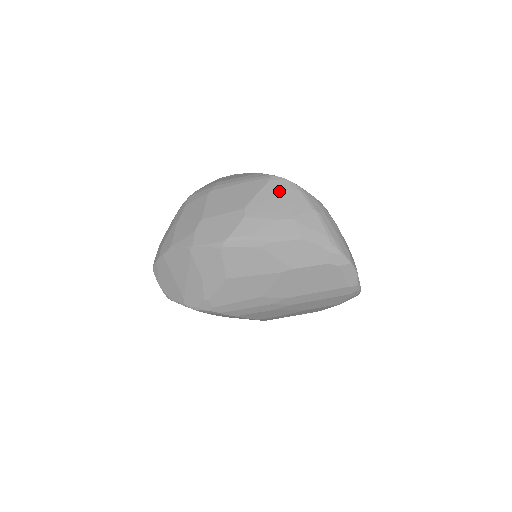
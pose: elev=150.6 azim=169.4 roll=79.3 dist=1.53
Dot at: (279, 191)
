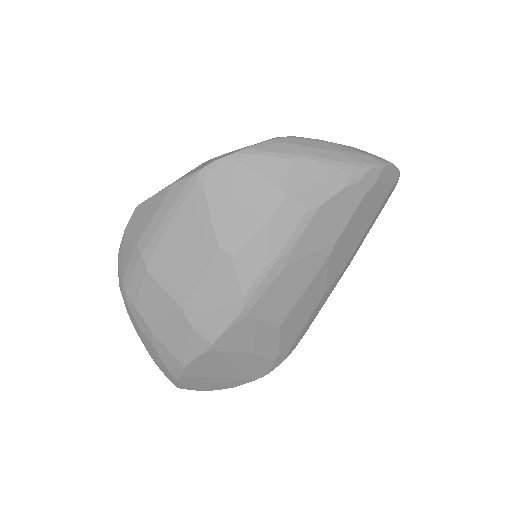
Dot at: (230, 183)
